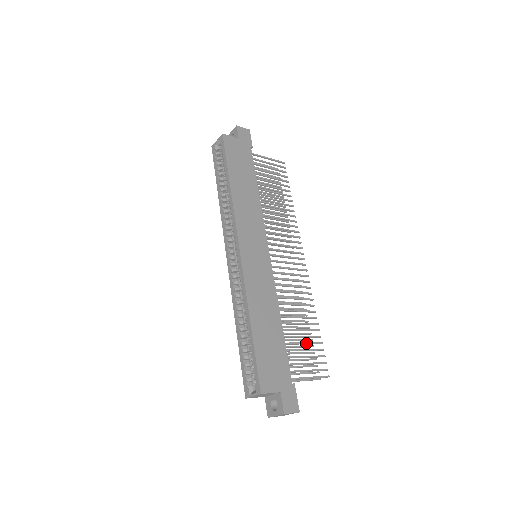
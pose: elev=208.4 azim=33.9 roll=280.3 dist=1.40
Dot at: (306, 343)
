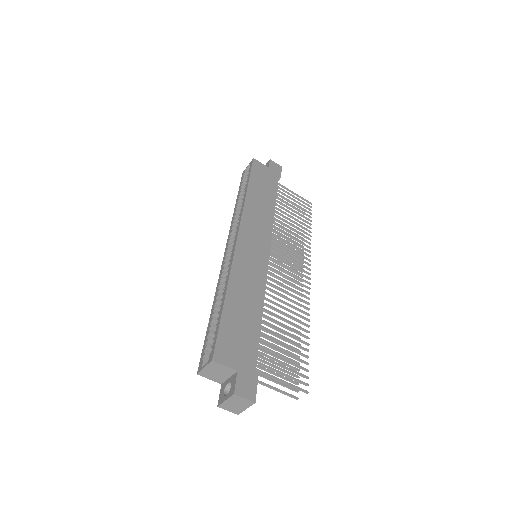
Dot at: (288, 347)
